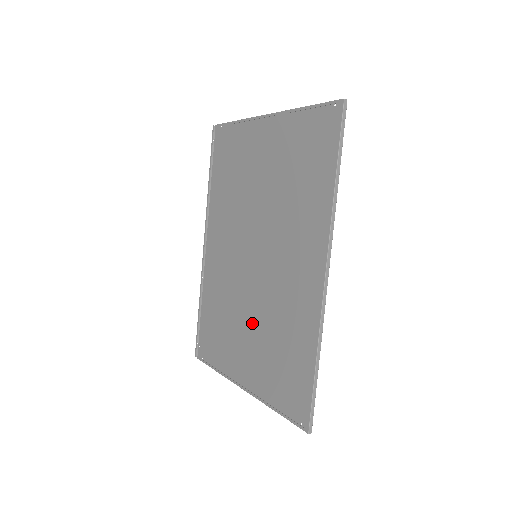
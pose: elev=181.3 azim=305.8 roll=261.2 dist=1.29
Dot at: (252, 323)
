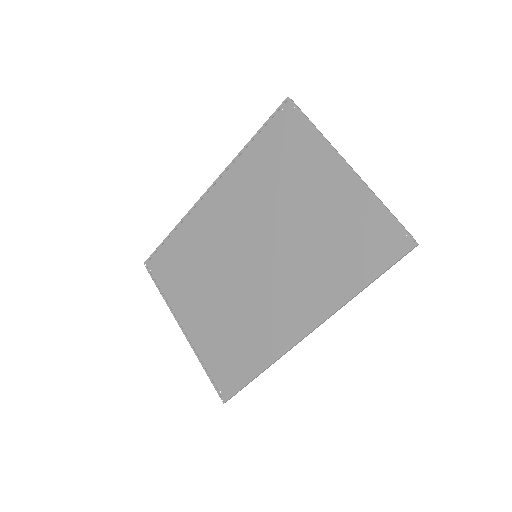
Dot at: (219, 297)
